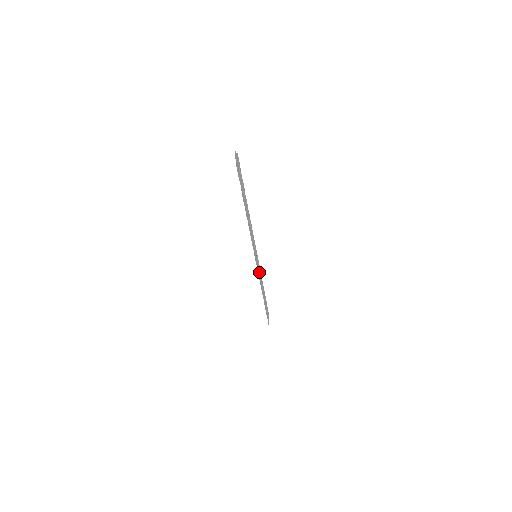
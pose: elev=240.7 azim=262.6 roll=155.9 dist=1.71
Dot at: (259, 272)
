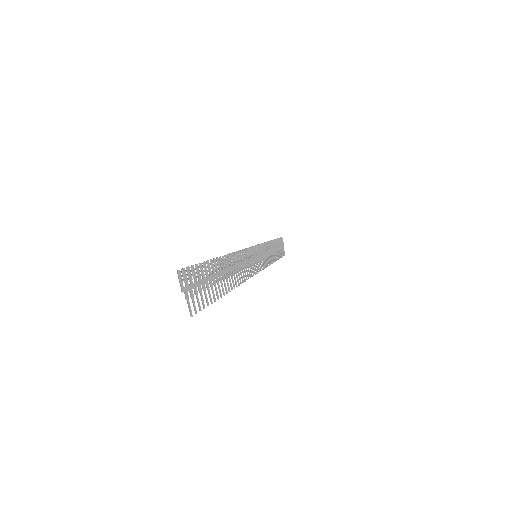
Dot at: (264, 253)
